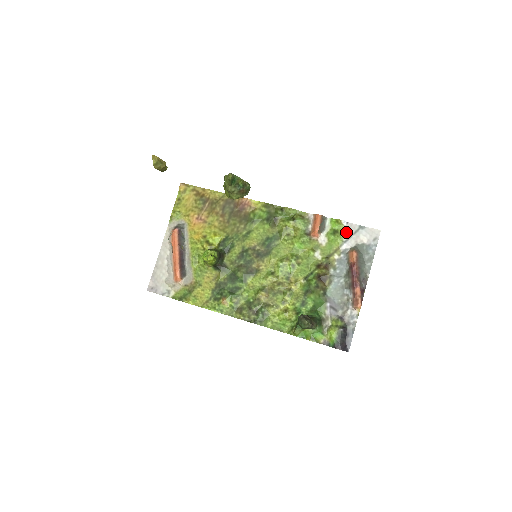
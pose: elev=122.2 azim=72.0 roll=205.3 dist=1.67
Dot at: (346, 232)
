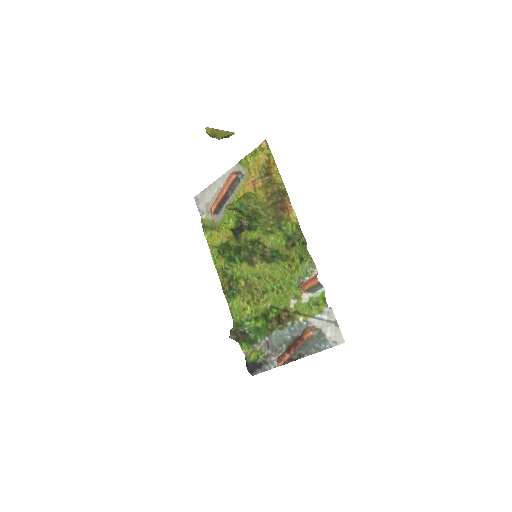
Dot at: (323, 313)
